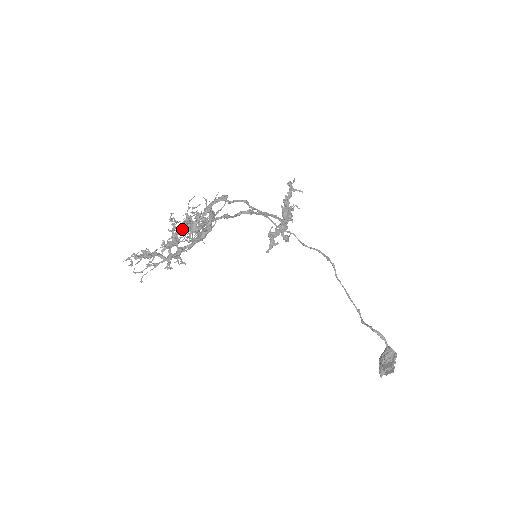
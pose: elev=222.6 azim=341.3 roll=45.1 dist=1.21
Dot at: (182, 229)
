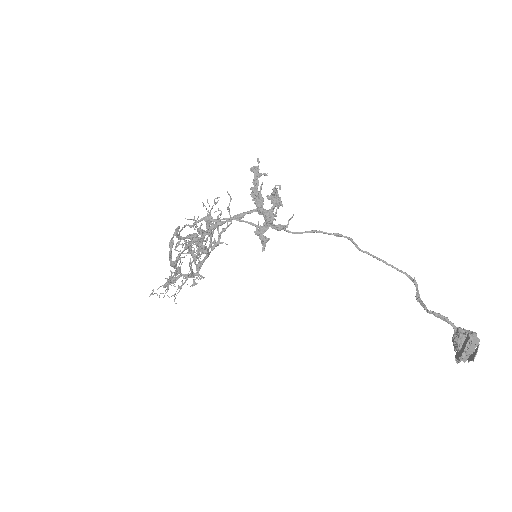
Dot at: occluded
